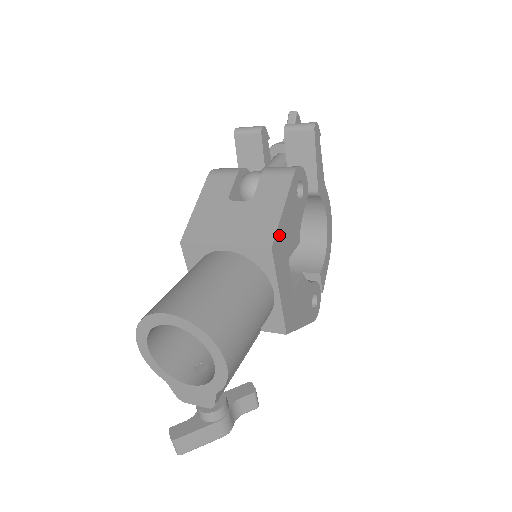
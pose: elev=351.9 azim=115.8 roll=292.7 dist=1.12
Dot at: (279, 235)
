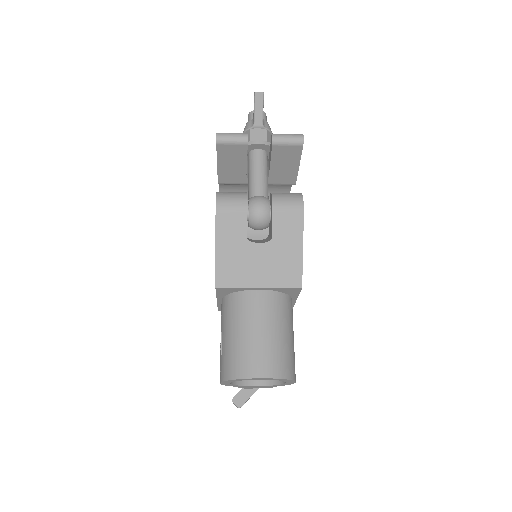
Dot at: (301, 271)
